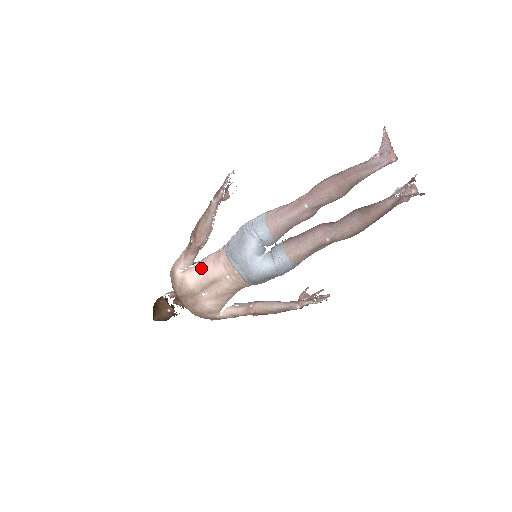
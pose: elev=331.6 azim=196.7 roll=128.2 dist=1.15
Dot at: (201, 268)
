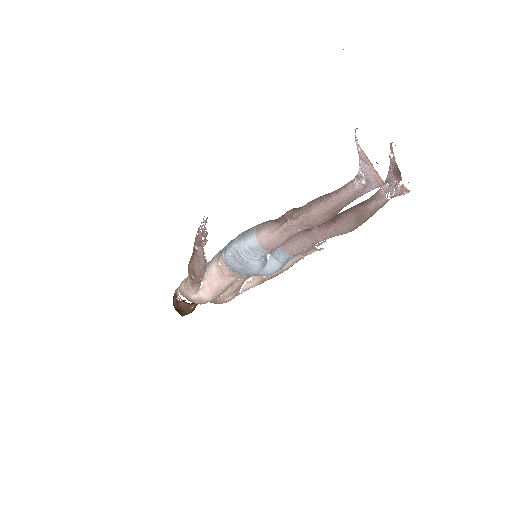
Dot at: (211, 286)
